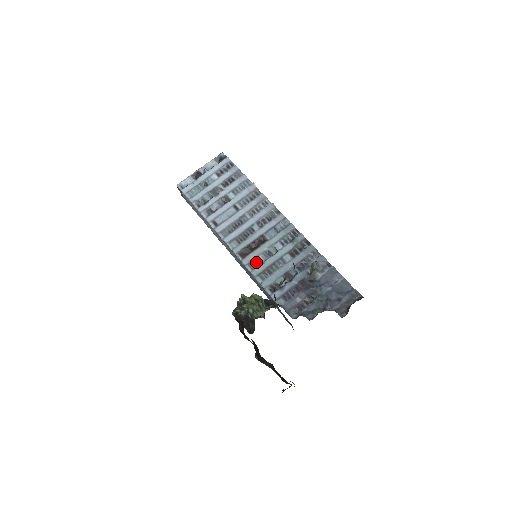
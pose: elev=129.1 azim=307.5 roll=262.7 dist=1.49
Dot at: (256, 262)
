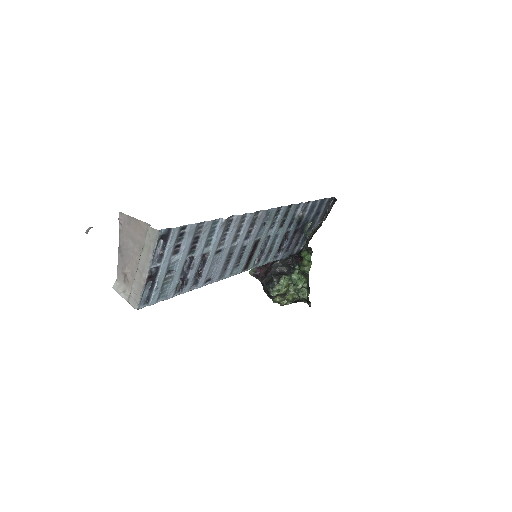
Dot at: (256, 257)
